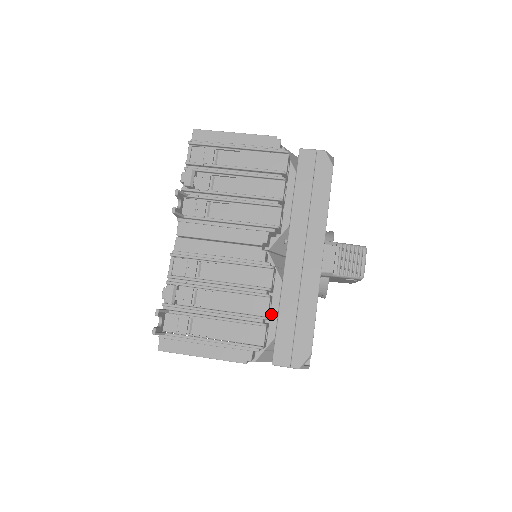
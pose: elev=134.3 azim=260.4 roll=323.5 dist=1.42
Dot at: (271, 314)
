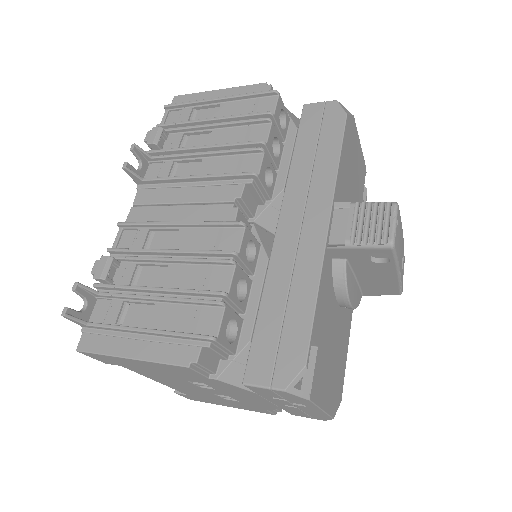
Dot at: (248, 305)
